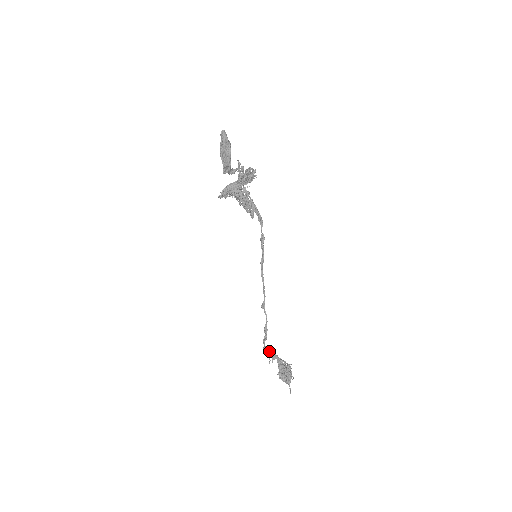
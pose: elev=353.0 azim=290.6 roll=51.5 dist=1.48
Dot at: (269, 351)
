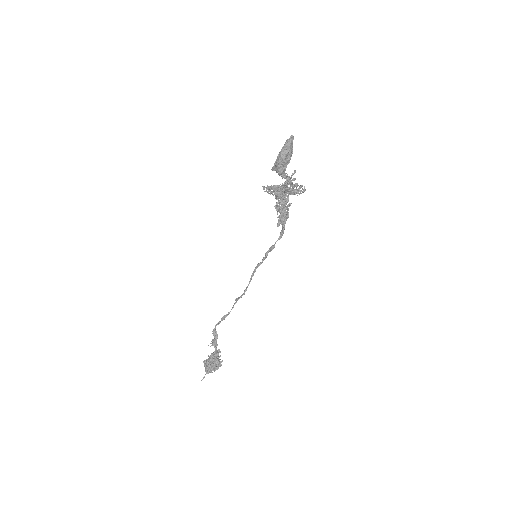
Dot at: (215, 336)
